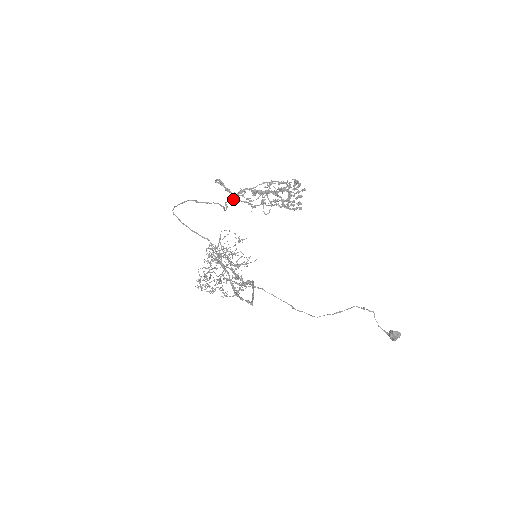
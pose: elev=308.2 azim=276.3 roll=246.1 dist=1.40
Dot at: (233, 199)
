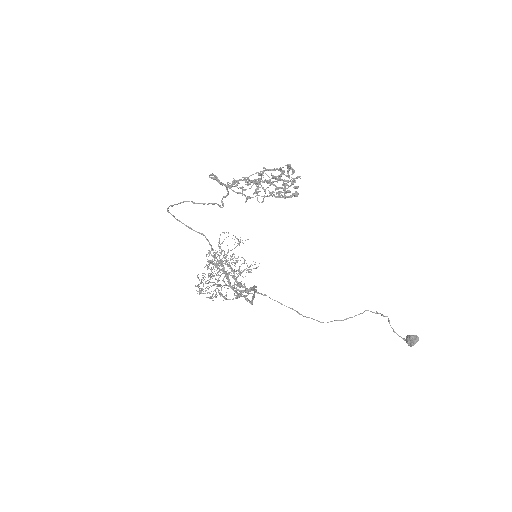
Dot at: (228, 194)
